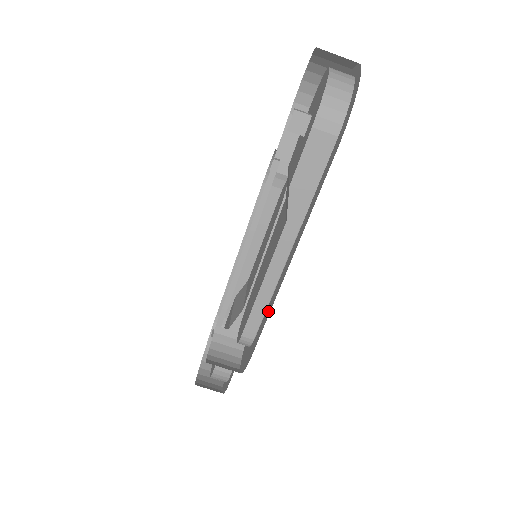
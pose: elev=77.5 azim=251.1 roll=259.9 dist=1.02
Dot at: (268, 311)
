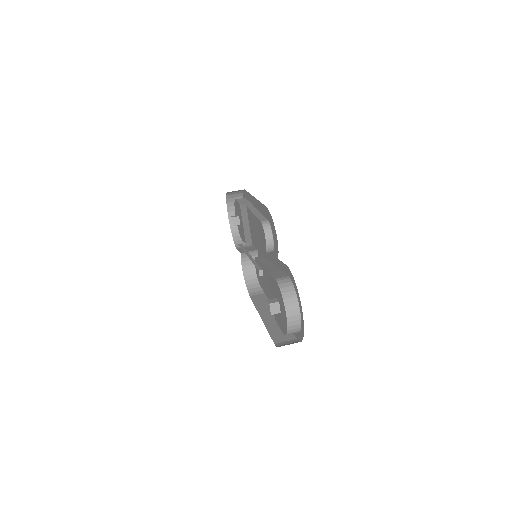
Dot at: (261, 207)
